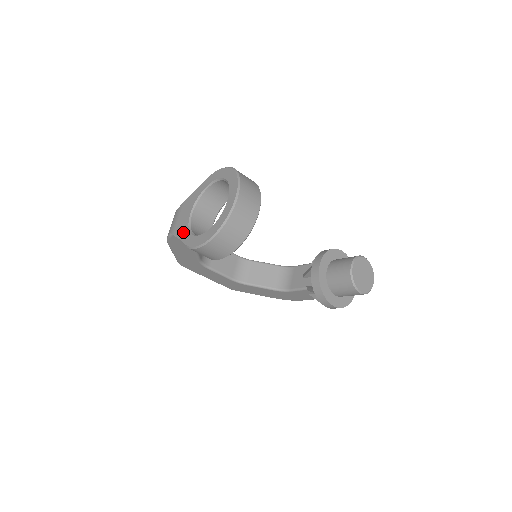
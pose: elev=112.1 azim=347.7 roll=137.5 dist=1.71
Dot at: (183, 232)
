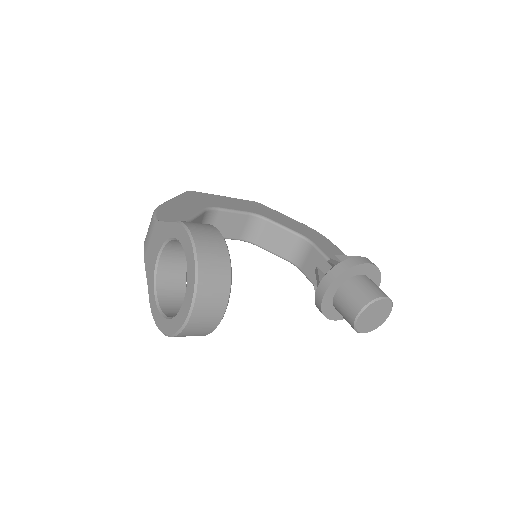
Dot at: (150, 275)
